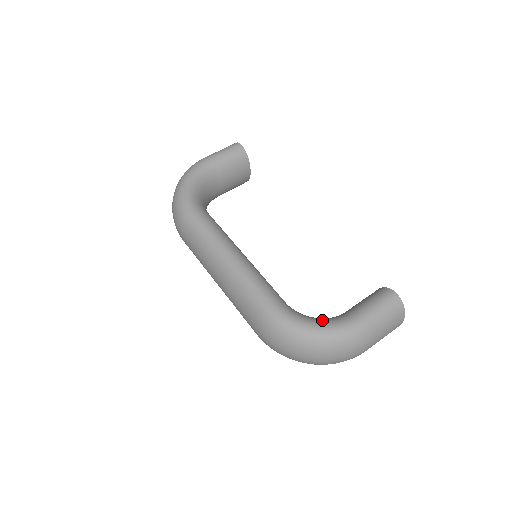
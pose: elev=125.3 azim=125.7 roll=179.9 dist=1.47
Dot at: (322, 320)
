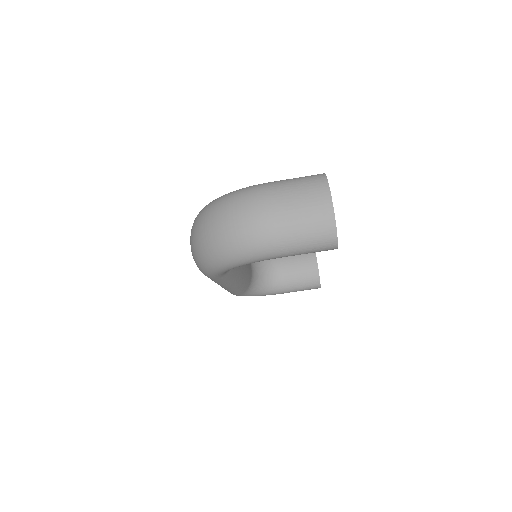
Dot at: (264, 292)
